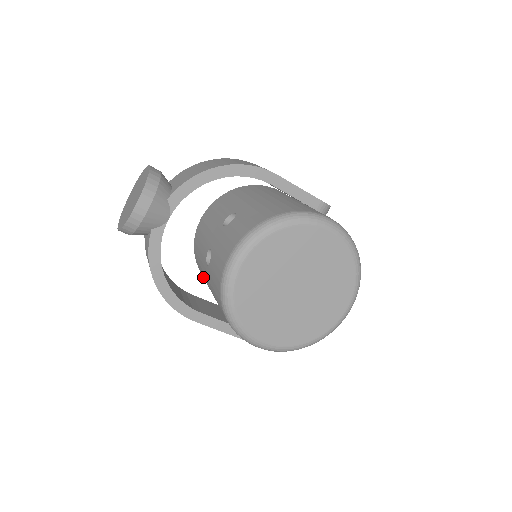
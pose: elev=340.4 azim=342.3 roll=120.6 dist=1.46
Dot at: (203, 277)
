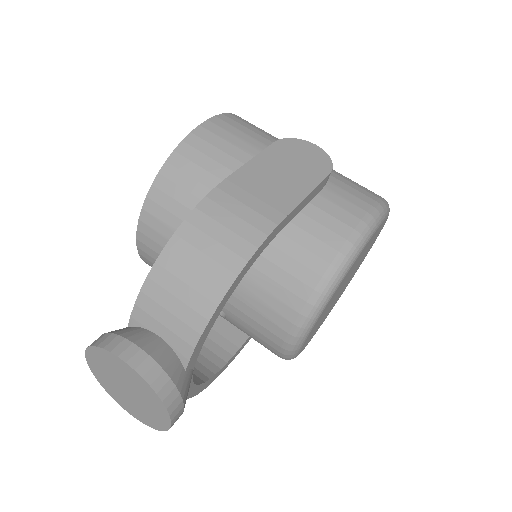
Dot at: occluded
